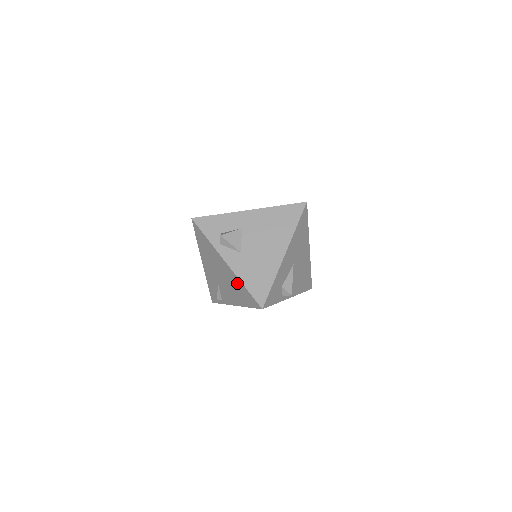
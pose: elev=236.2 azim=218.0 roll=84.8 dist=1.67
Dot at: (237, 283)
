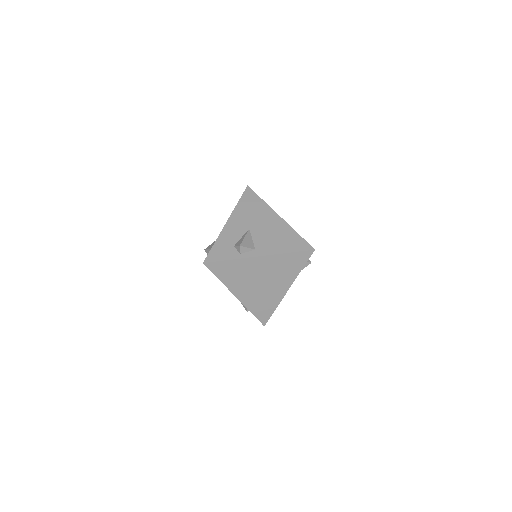
Dot at: occluded
